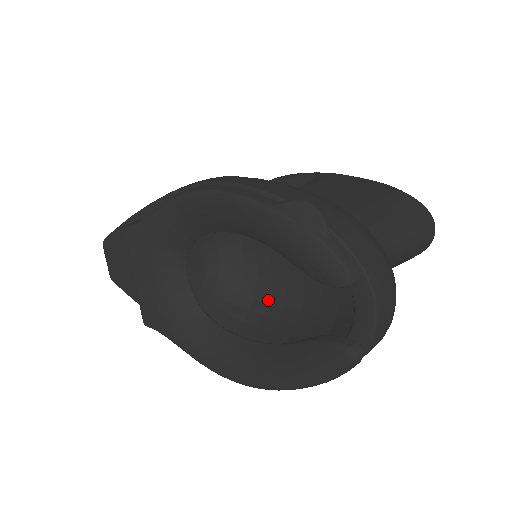
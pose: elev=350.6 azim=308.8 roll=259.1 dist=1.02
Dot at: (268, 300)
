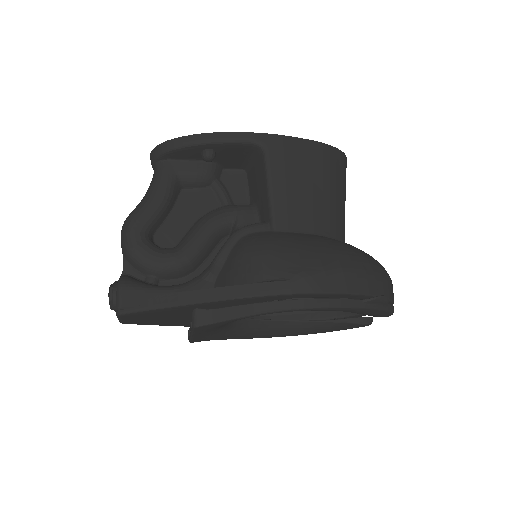
Dot at: occluded
